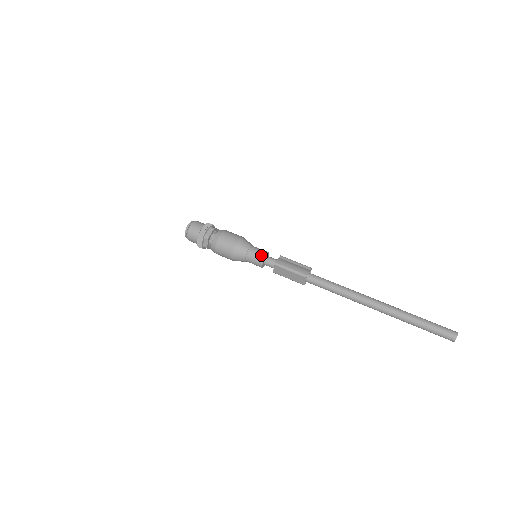
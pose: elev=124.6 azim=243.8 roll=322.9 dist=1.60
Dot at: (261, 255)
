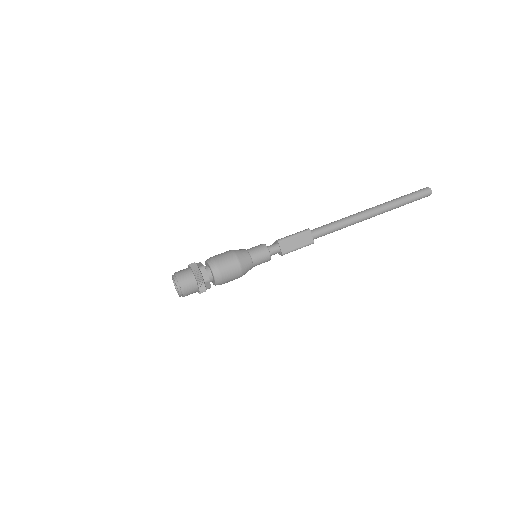
Dot at: (261, 245)
